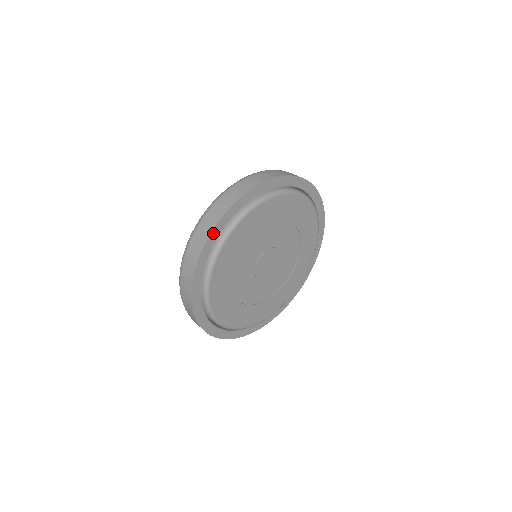
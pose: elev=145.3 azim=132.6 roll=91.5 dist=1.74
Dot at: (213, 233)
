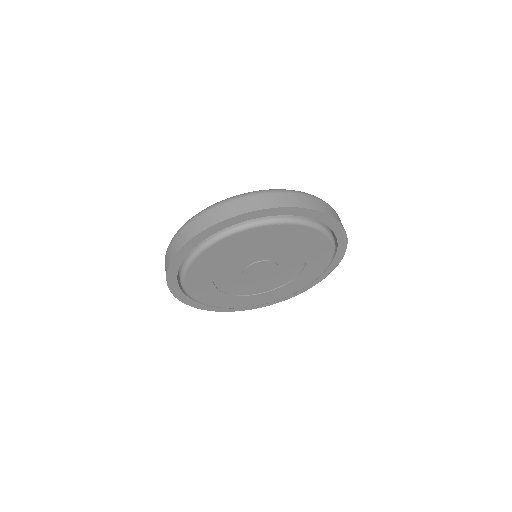
Dot at: (186, 246)
